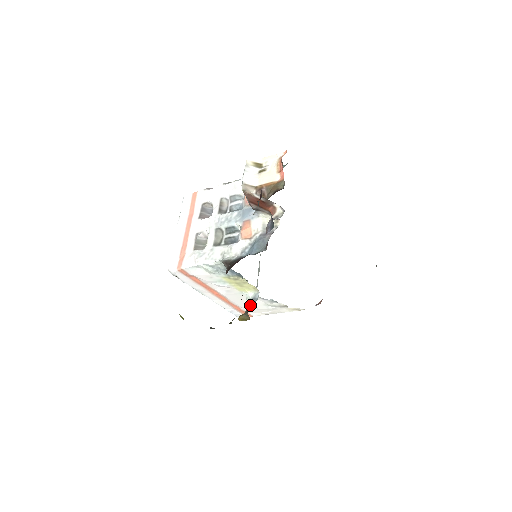
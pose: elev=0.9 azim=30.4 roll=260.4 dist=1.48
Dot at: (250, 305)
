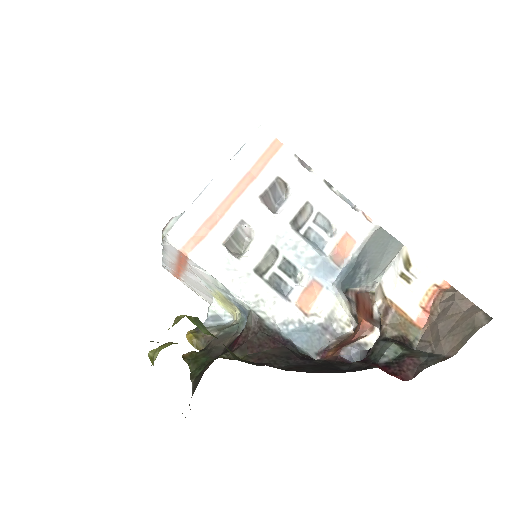
Dot at: (211, 323)
